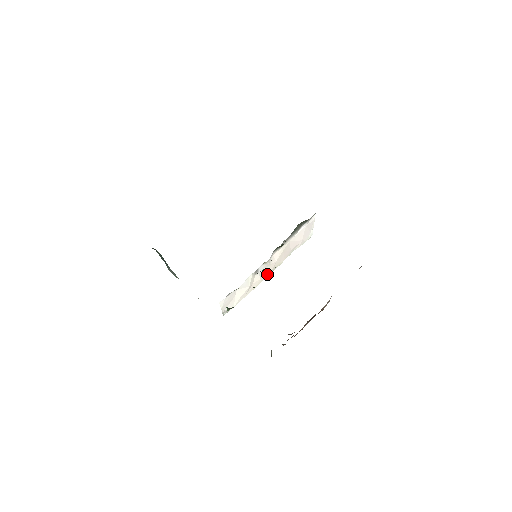
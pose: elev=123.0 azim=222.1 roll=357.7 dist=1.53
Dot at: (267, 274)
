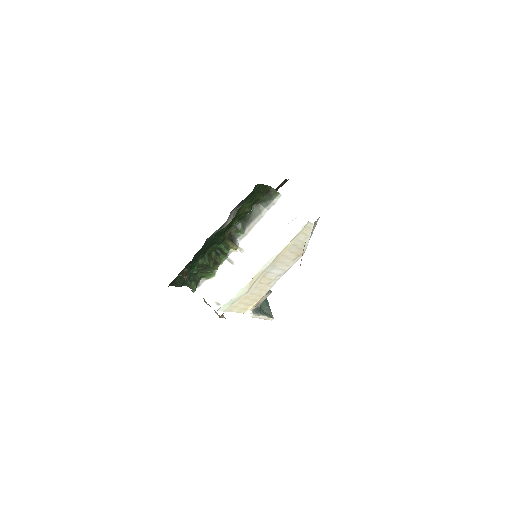
Dot at: (255, 267)
